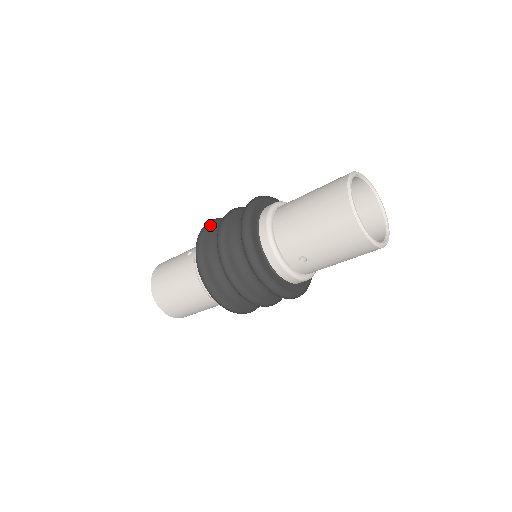
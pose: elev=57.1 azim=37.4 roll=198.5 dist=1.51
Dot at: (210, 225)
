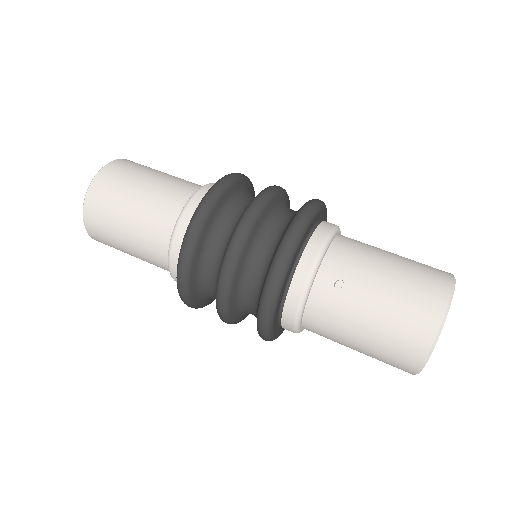
Dot at: occluded
